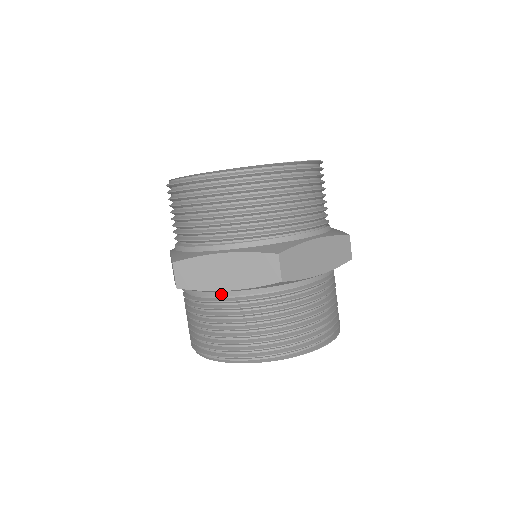
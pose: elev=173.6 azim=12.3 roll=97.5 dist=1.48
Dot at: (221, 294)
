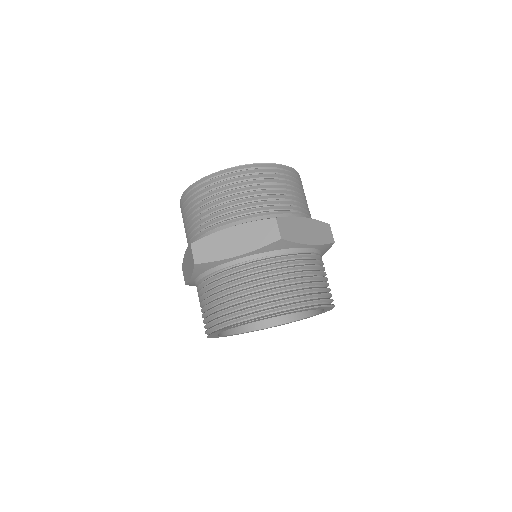
Dot at: (195, 284)
